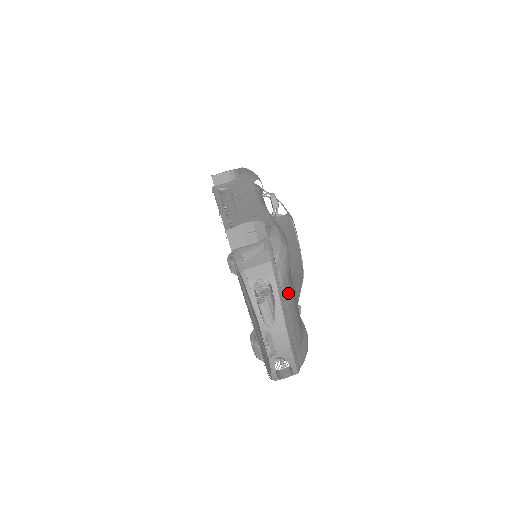
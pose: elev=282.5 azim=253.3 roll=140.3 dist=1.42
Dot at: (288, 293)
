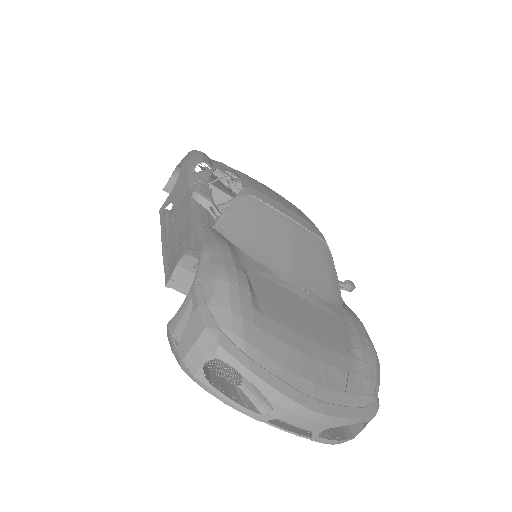
Dot at: (269, 343)
